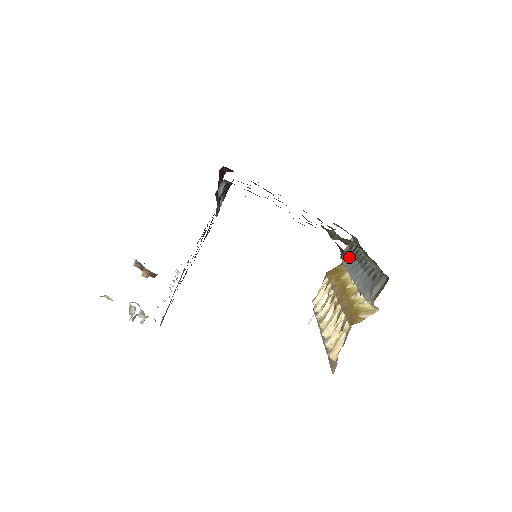
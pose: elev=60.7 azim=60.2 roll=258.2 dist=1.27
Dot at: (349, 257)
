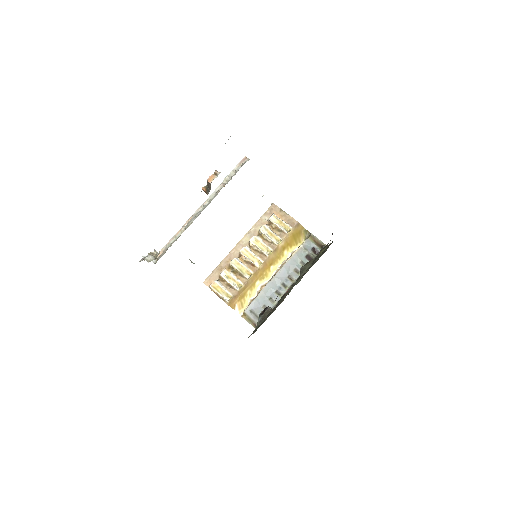
Dot at: (257, 325)
